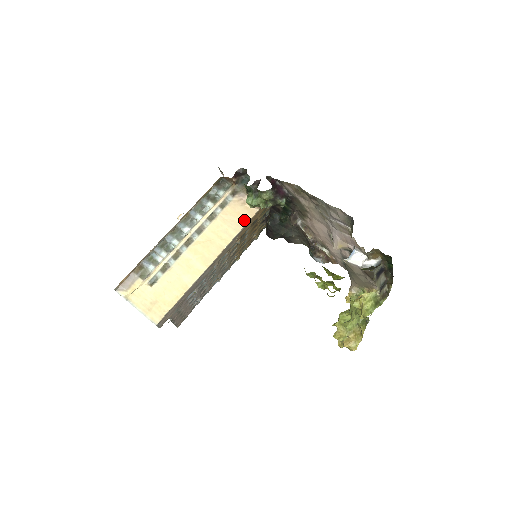
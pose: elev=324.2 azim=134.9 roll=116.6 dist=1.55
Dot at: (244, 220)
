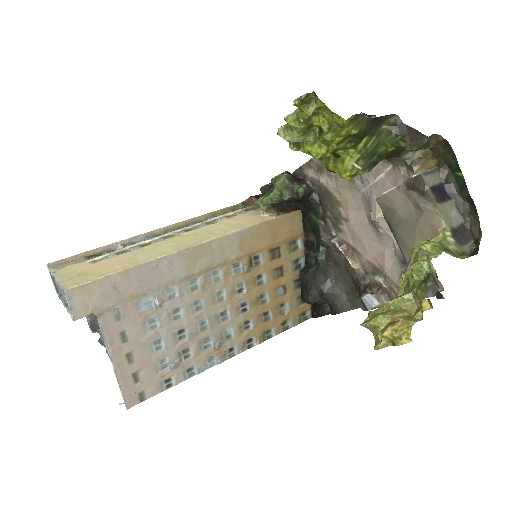
Dot at: (251, 223)
